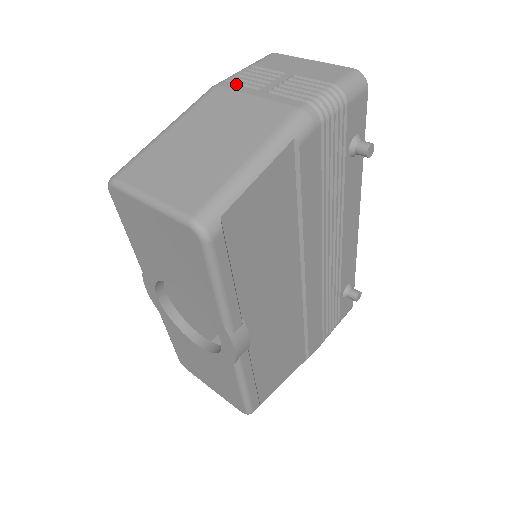
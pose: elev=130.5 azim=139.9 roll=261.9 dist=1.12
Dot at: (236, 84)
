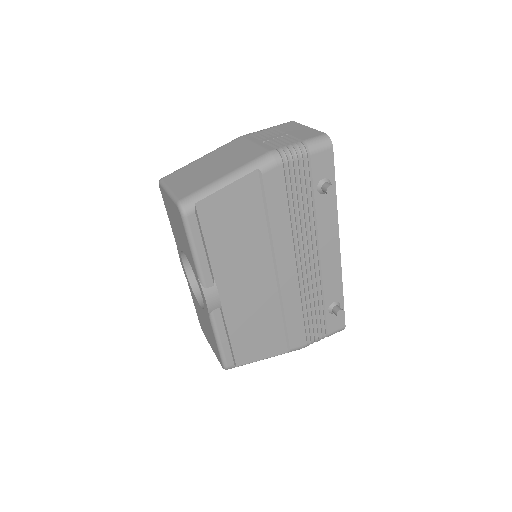
Dot at: (251, 136)
